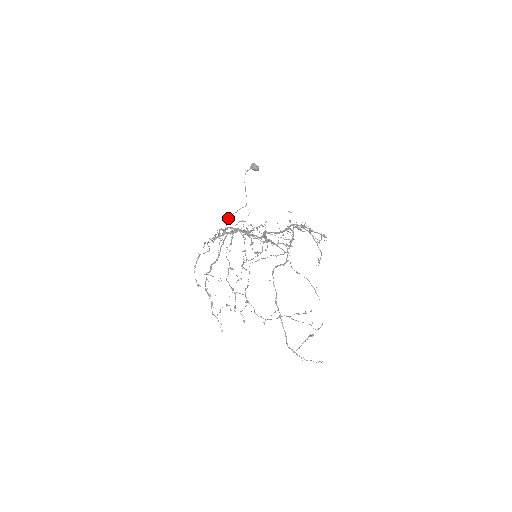
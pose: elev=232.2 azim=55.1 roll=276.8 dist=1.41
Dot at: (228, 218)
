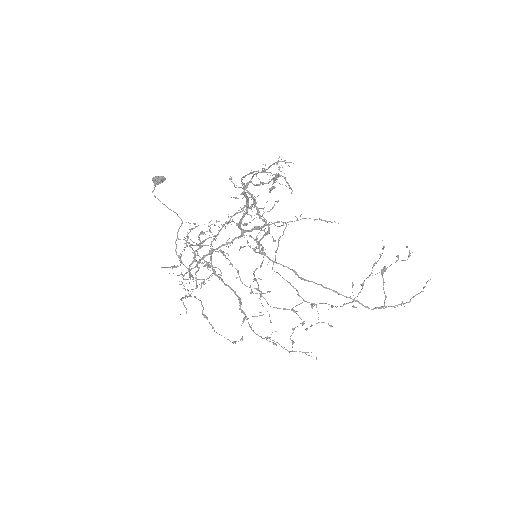
Dot at: (175, 251)
